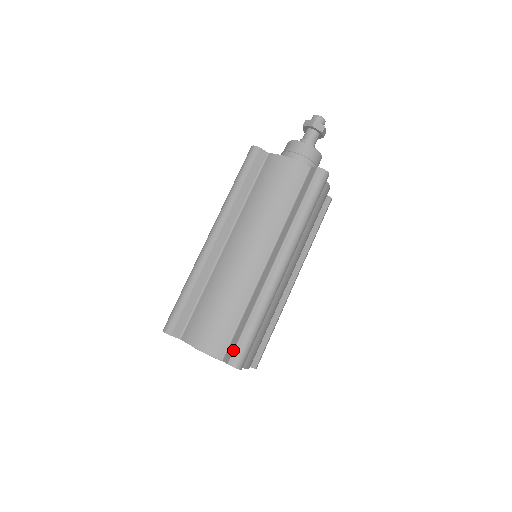
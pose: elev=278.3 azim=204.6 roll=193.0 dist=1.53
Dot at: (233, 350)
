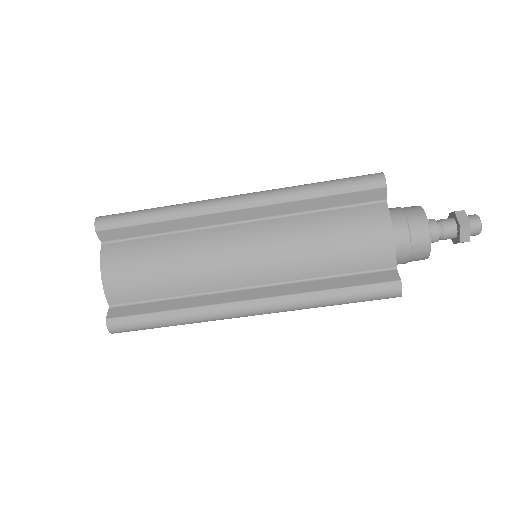
Dot at: (124, 315)
